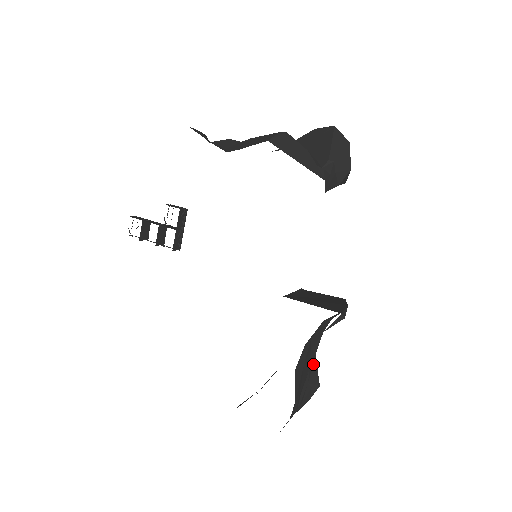
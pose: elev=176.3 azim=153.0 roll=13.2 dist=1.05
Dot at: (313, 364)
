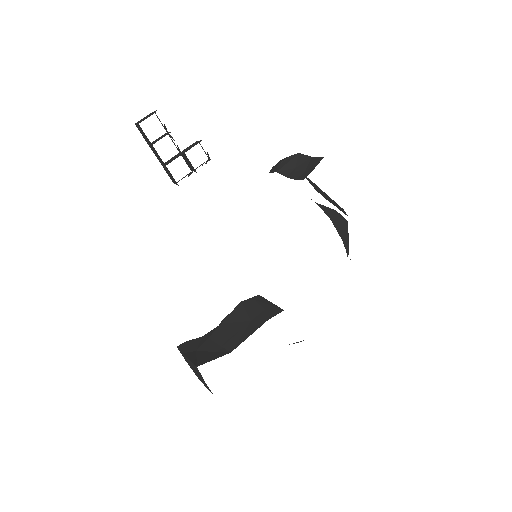
Dot at: occluded
